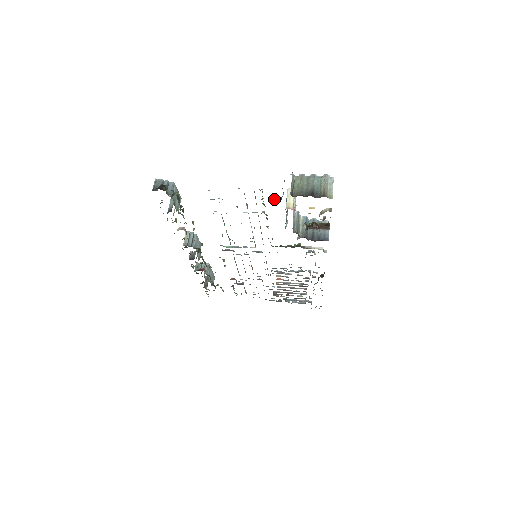
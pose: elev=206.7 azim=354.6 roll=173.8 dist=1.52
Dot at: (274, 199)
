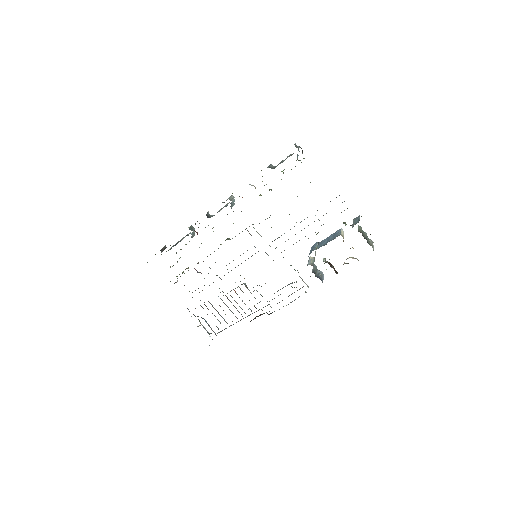
Dot at: (345, 223)
